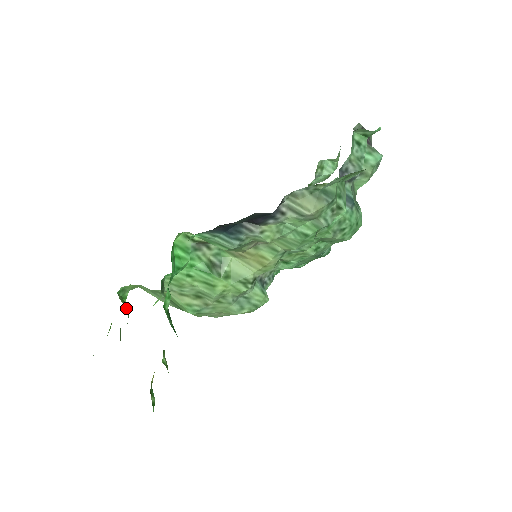
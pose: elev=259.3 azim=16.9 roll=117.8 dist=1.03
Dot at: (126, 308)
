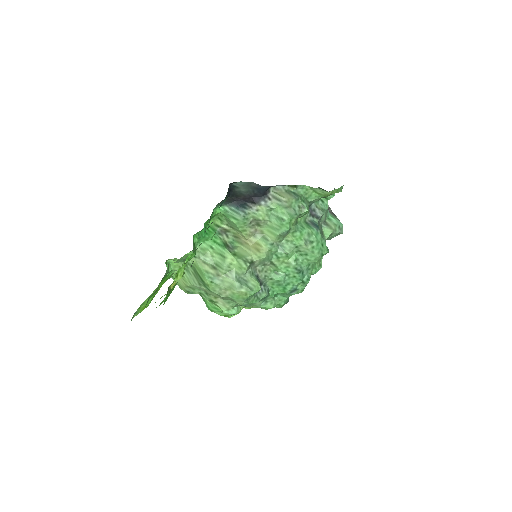
Dot at: (168, 264)
